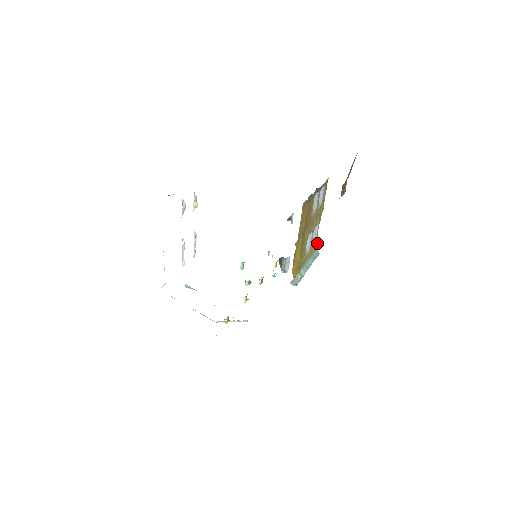
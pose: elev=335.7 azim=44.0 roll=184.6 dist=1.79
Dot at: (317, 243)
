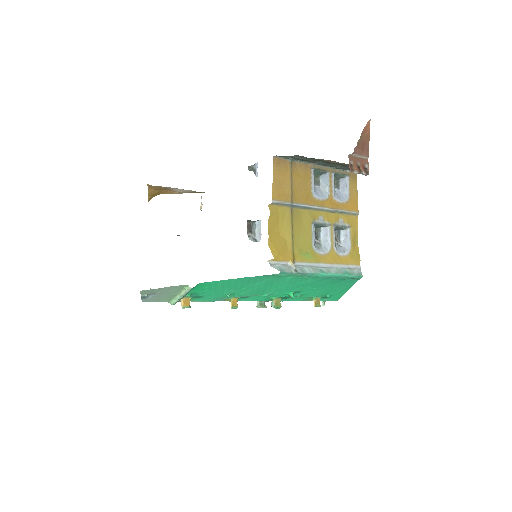
Dot at: (355, 258)
